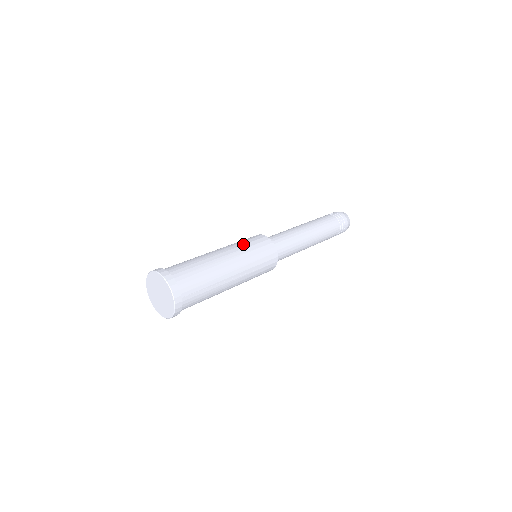
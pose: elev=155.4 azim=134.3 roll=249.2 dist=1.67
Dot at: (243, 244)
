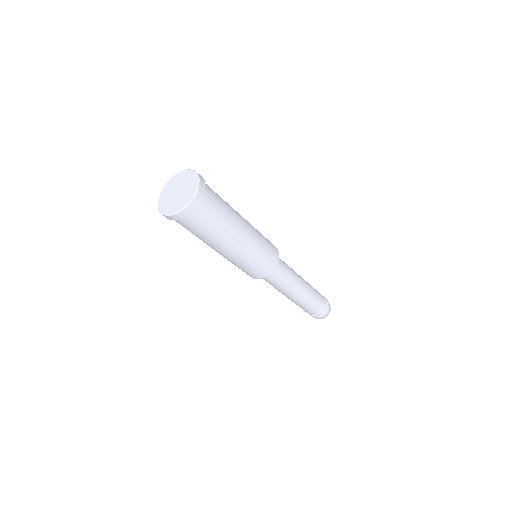
Dot at: occluded
